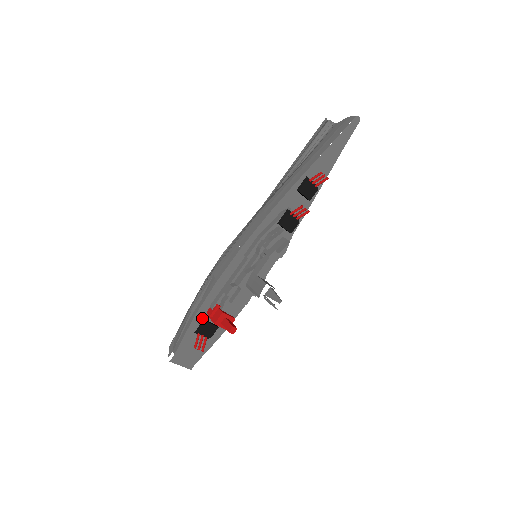
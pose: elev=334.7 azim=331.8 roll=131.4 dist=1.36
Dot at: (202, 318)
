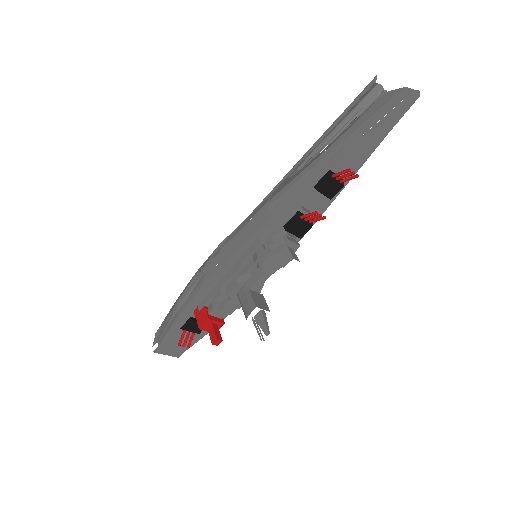
Dot at: (188, 316)
